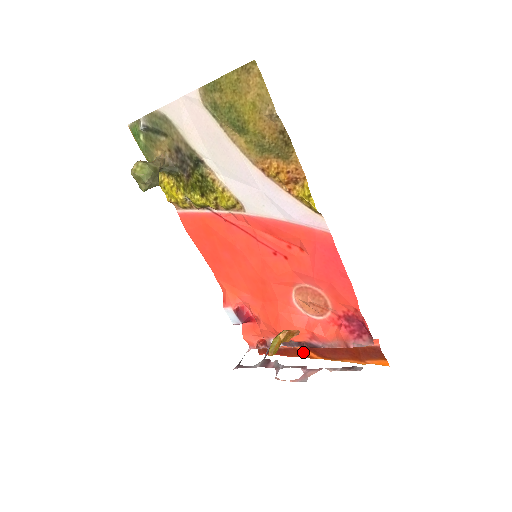
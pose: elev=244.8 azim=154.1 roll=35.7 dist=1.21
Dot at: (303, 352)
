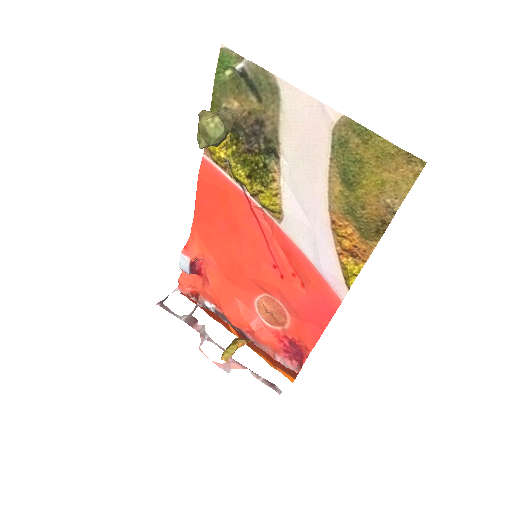
Dot at: occluded
